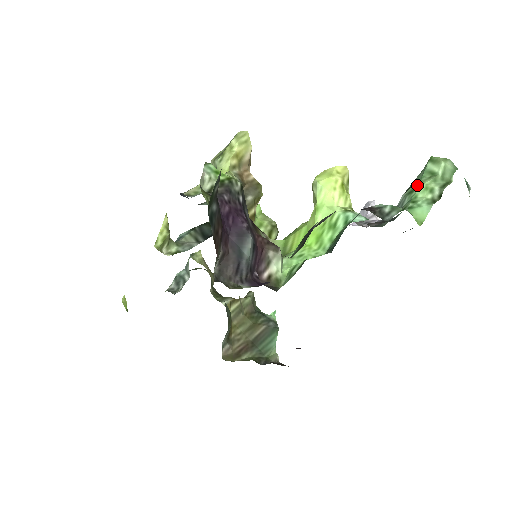
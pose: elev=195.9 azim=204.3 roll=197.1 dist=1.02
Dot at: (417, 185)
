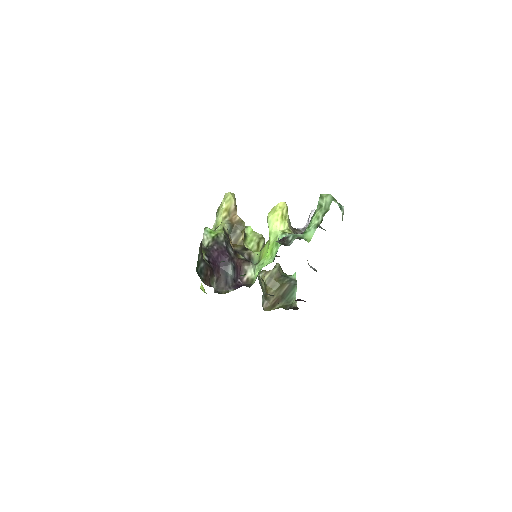
Dot at: (314, 213)
